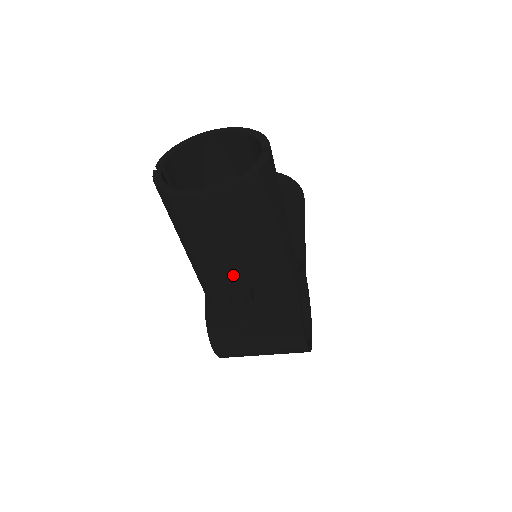
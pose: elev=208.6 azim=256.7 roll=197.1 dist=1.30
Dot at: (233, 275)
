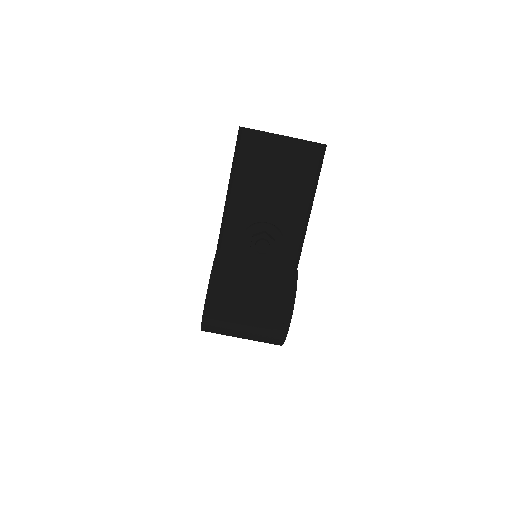
Dot at: (269, 220)
